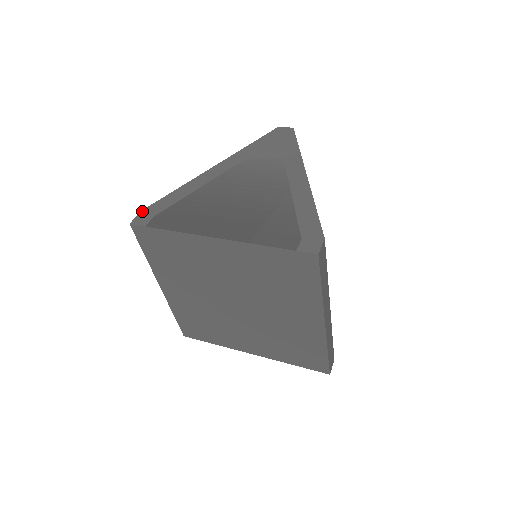
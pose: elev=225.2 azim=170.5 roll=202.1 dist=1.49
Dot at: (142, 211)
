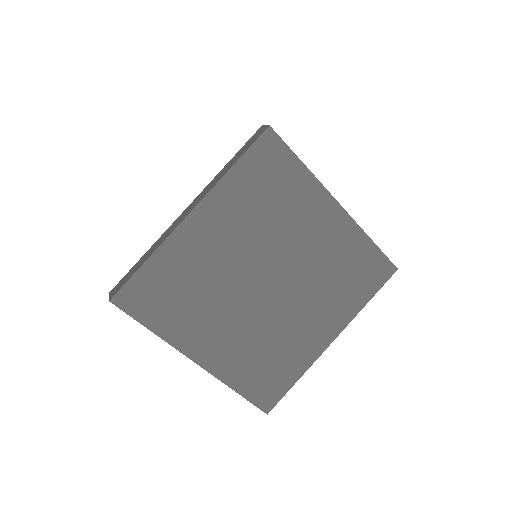
Dot at: occluded
